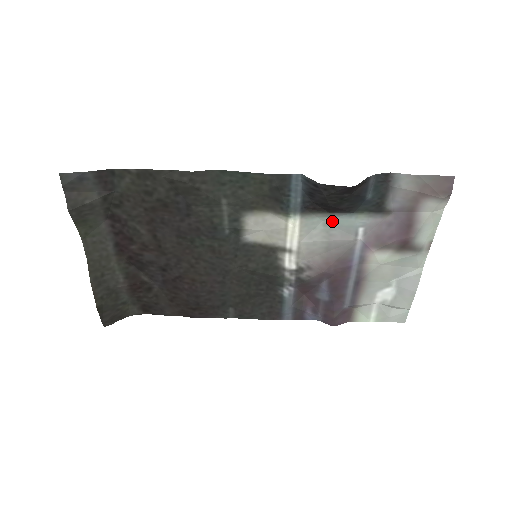
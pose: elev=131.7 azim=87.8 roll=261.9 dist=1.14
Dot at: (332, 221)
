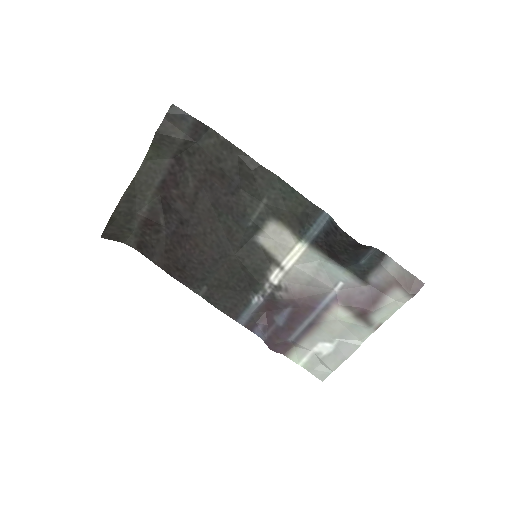
Dot at: (326, 264)
